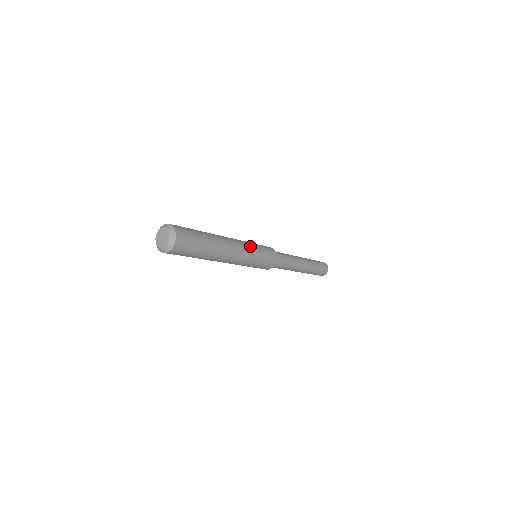
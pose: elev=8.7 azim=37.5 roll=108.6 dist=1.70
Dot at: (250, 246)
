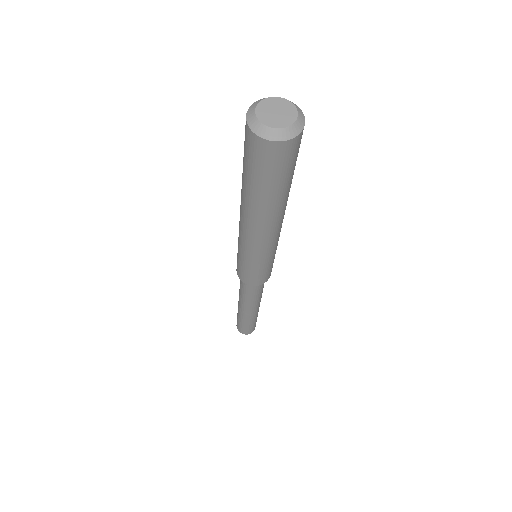
Dot at: occluded
